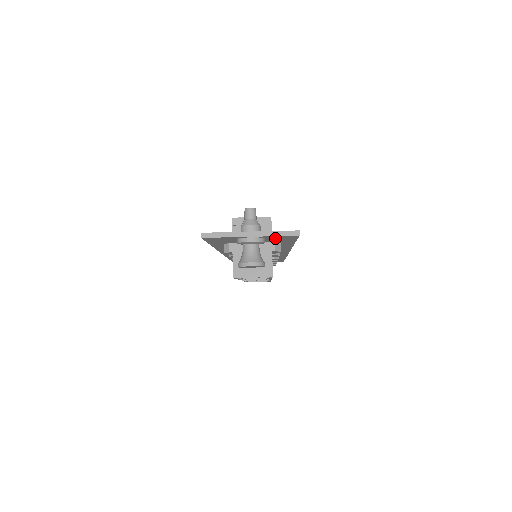
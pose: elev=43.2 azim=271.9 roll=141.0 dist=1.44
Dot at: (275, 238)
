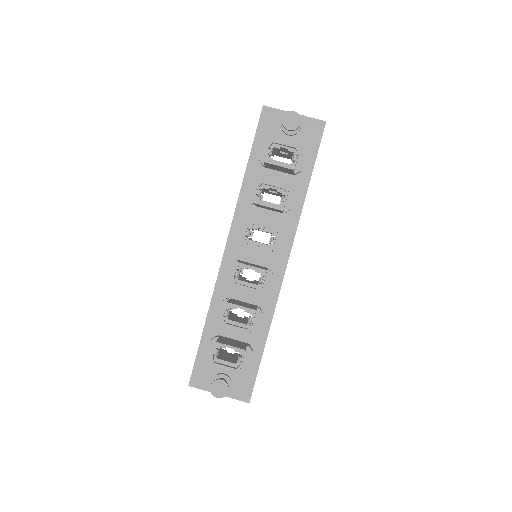
Dot at: (307, 131)
